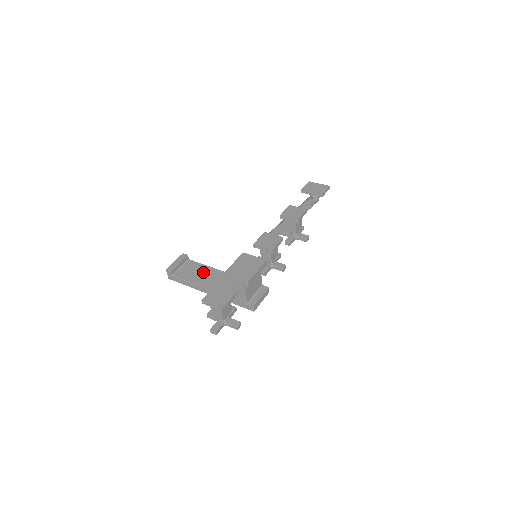
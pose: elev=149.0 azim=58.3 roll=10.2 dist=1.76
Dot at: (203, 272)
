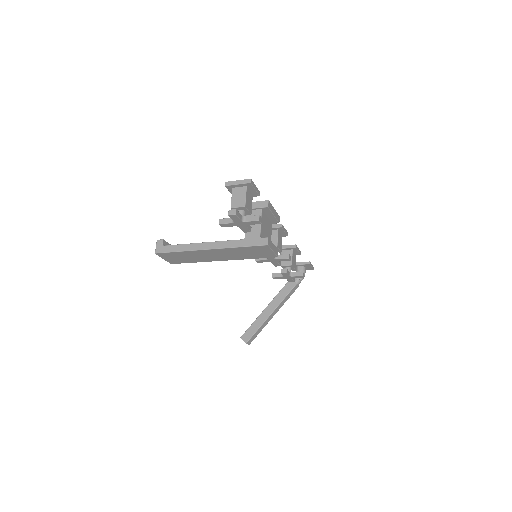
Dot at: occluded
